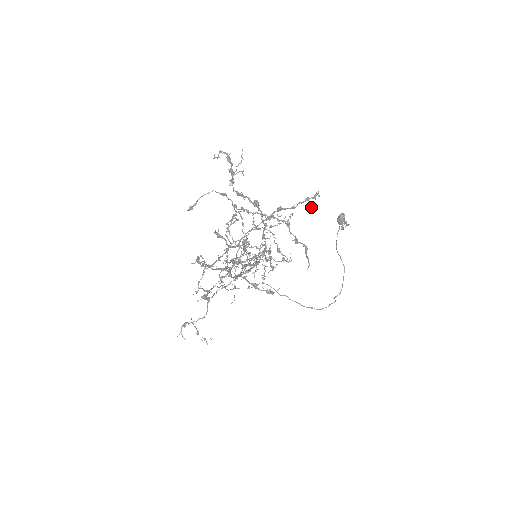
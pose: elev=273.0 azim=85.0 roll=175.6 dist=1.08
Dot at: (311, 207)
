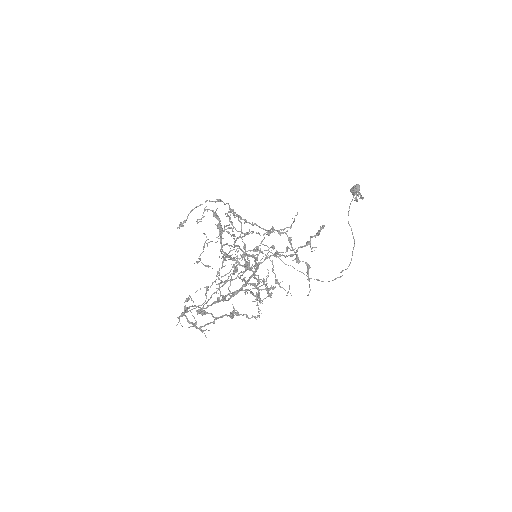
Dot at: (313, 247)
